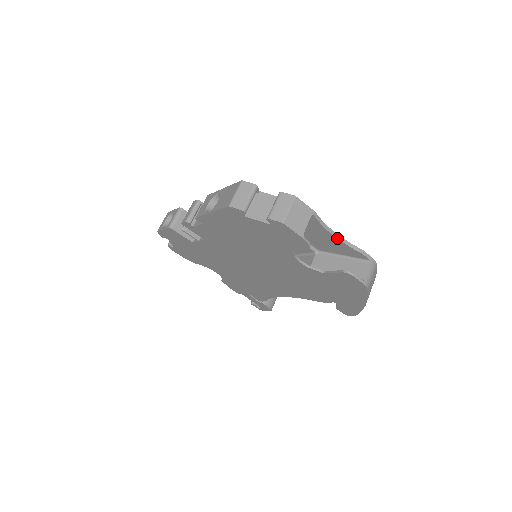
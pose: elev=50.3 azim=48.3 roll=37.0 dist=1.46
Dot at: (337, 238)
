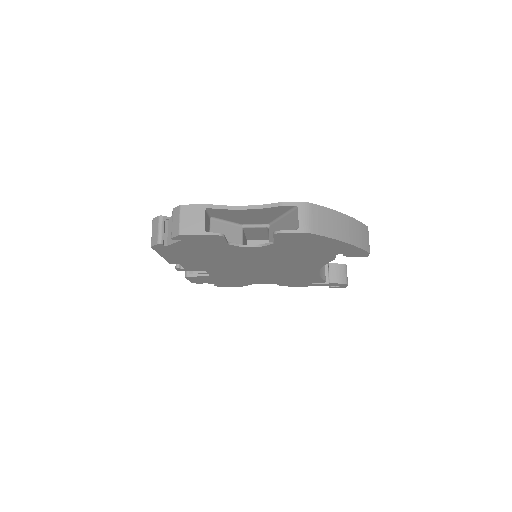
Dot at: (250, 209)
